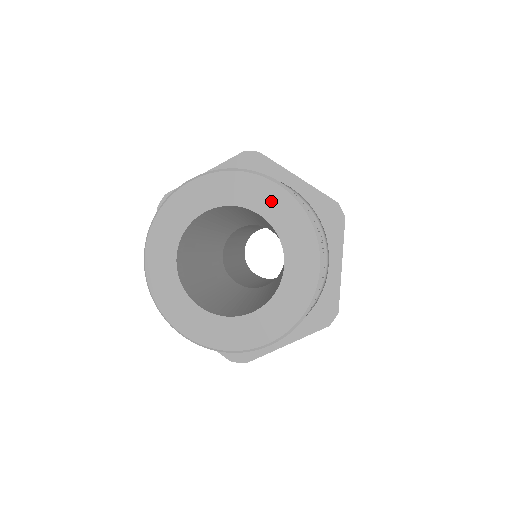
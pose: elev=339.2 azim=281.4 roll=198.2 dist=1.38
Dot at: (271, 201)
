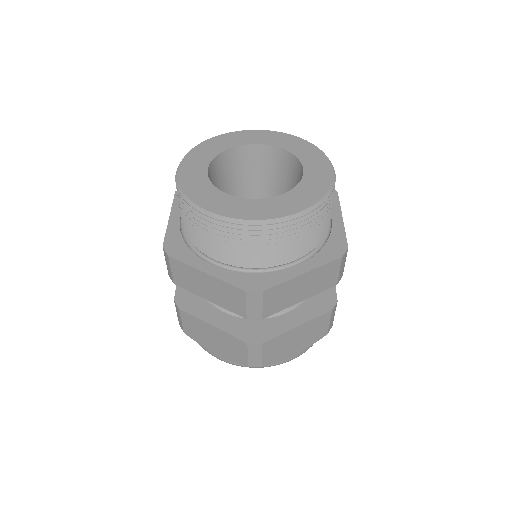
Dot at: (287, 141)
